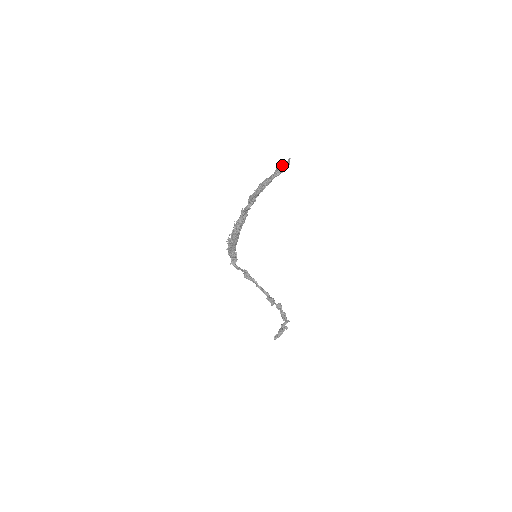
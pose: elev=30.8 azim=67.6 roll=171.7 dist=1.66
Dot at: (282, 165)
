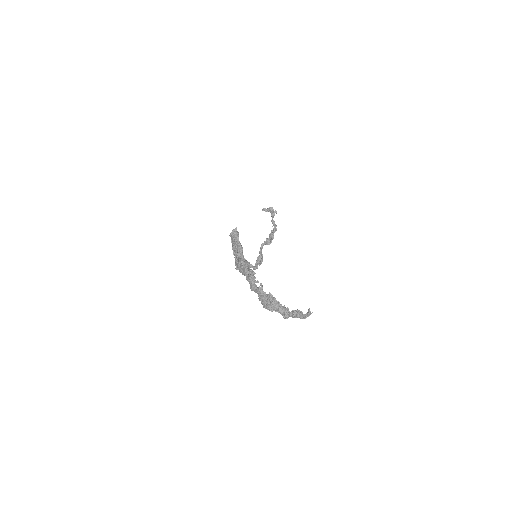
Dot at: (299, 317)
